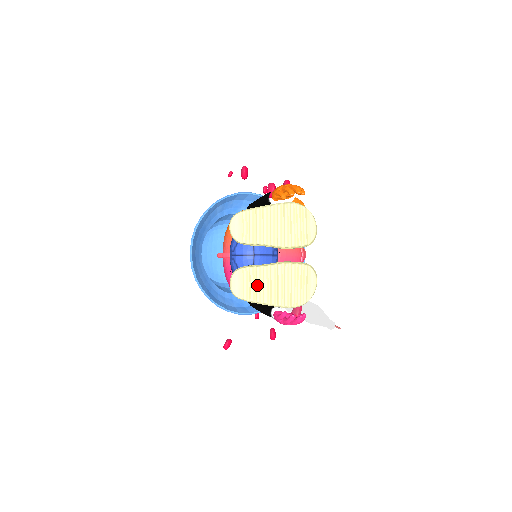
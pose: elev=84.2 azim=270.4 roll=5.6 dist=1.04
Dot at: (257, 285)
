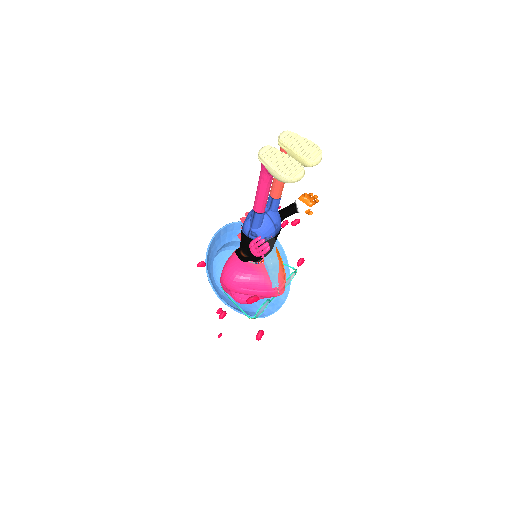
Dot at: (273, 155)
